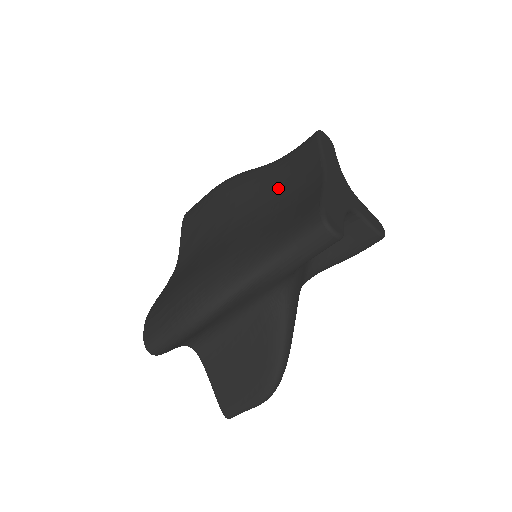
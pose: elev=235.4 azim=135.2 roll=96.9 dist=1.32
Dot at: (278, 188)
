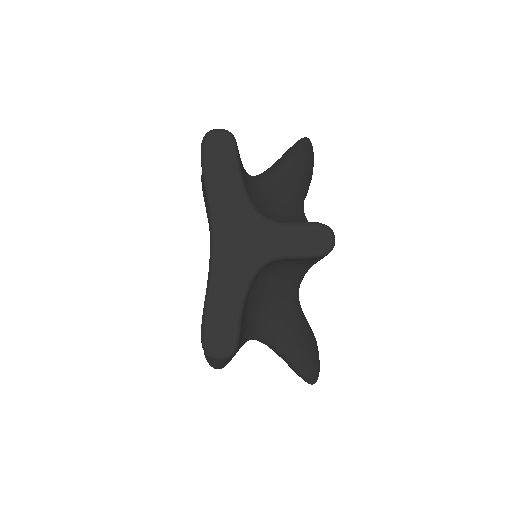
Dot at: occluded
